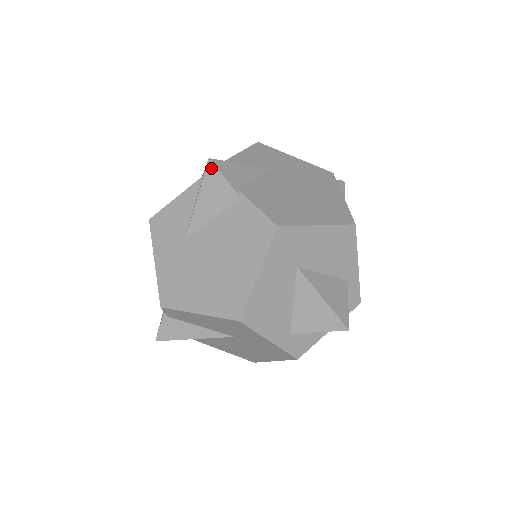
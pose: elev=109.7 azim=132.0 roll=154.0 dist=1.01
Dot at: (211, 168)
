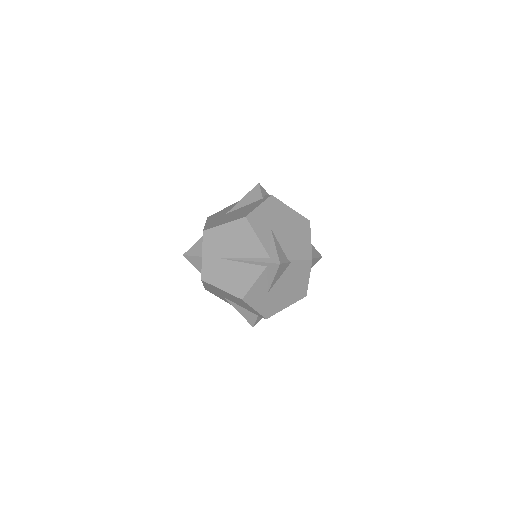
Dot at: (281, 266)
